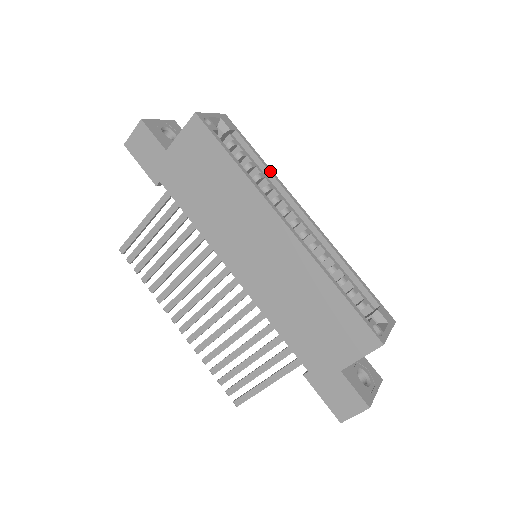
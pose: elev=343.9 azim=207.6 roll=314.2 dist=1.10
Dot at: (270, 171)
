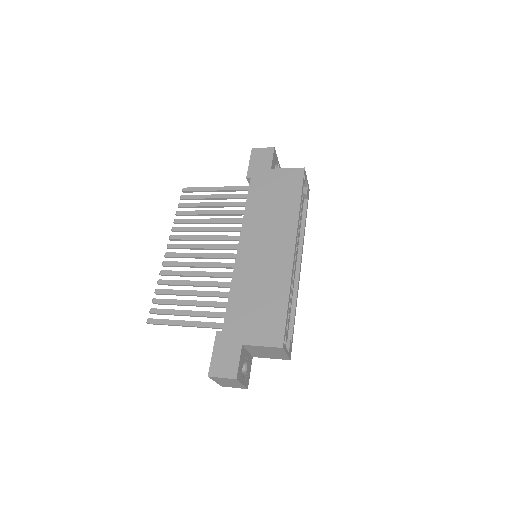
Dot at: (304, 231)
